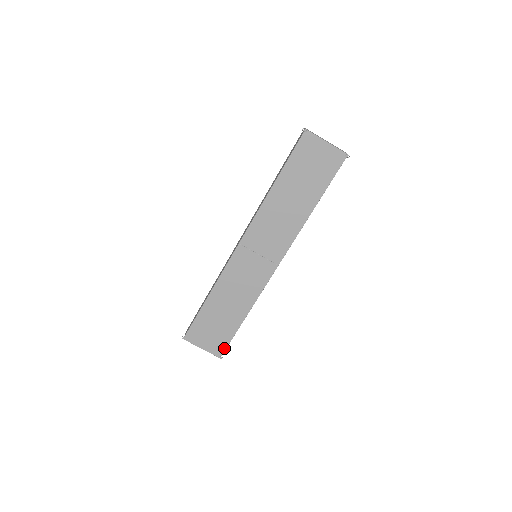
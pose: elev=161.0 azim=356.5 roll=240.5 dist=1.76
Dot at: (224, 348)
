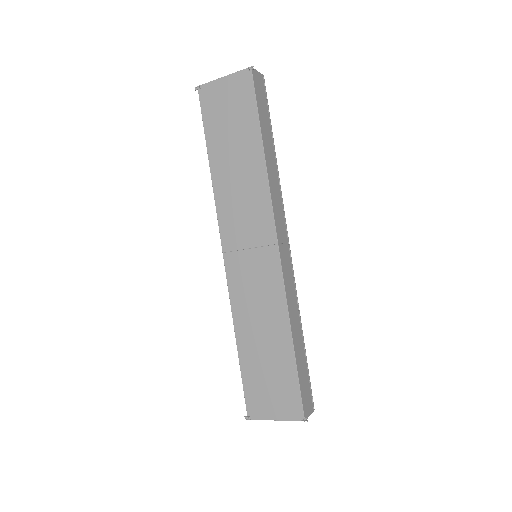
Dot at: (299, 402)
